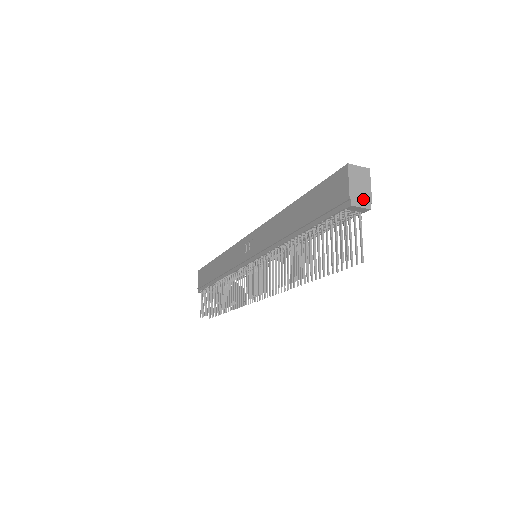
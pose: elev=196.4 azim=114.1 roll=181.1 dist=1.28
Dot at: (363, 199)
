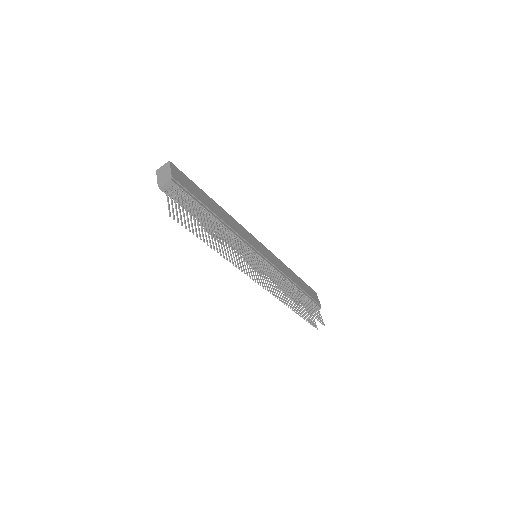
Dot at: (166, 179)
